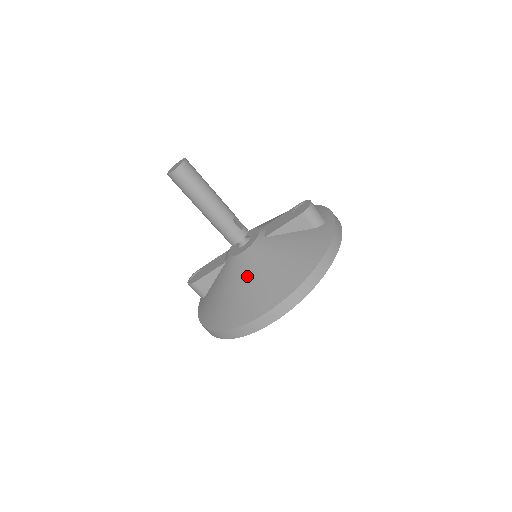
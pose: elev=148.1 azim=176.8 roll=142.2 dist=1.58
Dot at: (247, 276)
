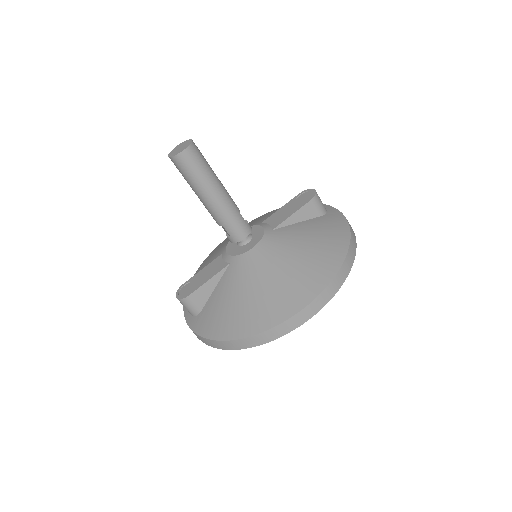
Dot at: (272, 269)
